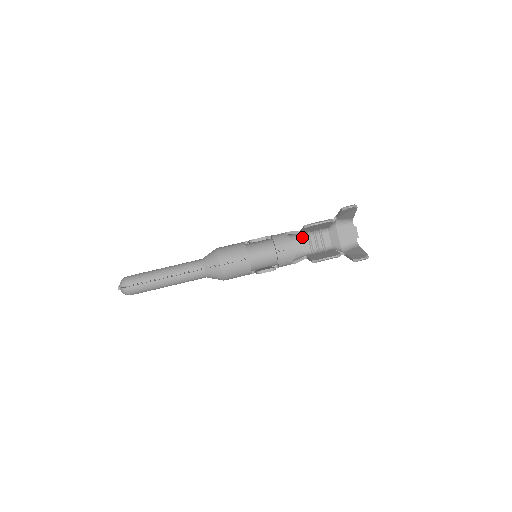
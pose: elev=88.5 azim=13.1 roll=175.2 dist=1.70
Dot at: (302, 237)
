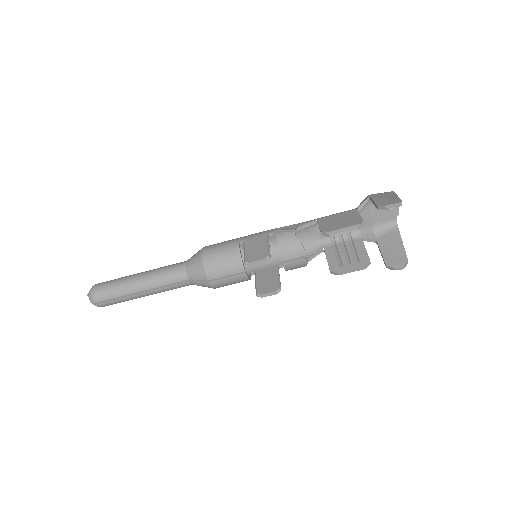
Dot at: occluded
